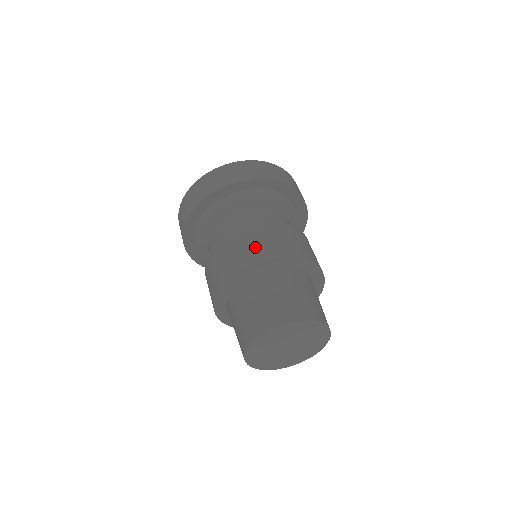
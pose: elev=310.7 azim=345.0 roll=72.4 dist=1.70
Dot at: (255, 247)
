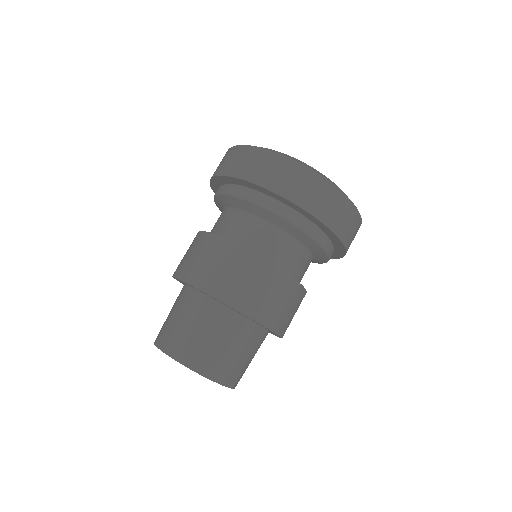
Dot at: (228, 278)
